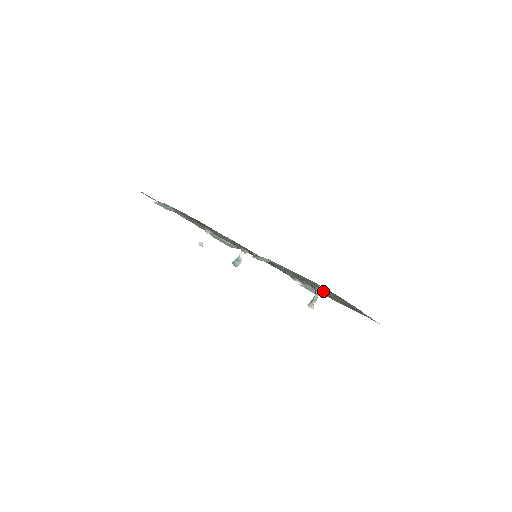
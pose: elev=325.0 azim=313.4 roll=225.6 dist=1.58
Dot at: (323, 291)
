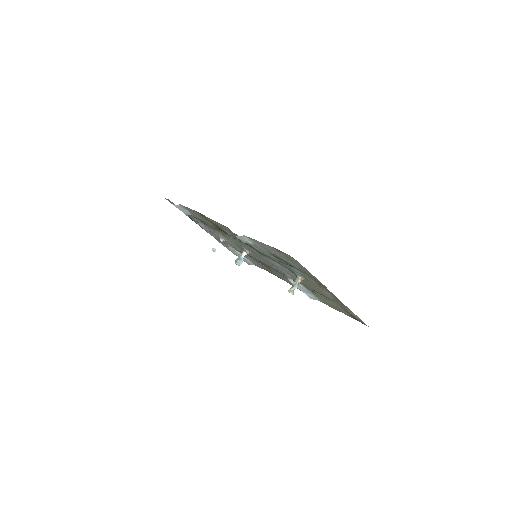
Dot at: (303, 277)
